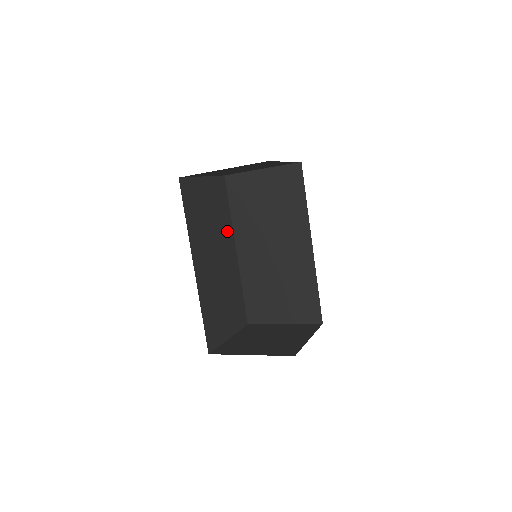
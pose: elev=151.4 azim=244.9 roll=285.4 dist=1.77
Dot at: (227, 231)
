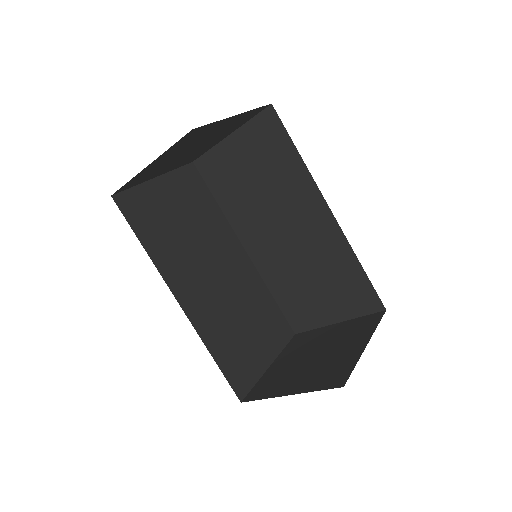
Dot at: (221, 231)
